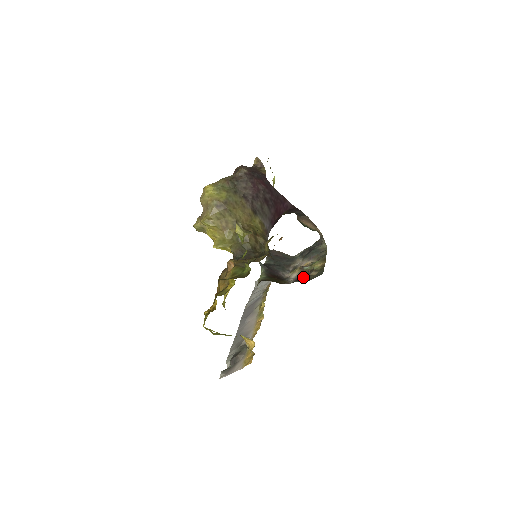
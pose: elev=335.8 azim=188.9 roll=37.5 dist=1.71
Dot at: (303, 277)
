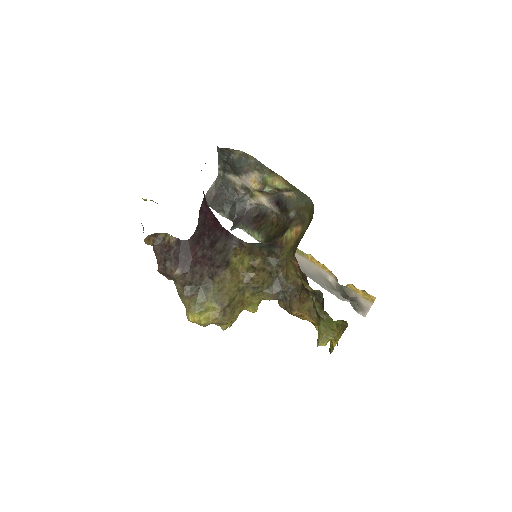
Dot at: (282, 201)
